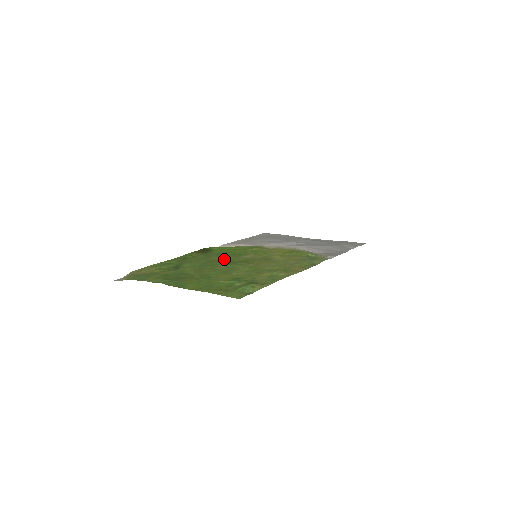
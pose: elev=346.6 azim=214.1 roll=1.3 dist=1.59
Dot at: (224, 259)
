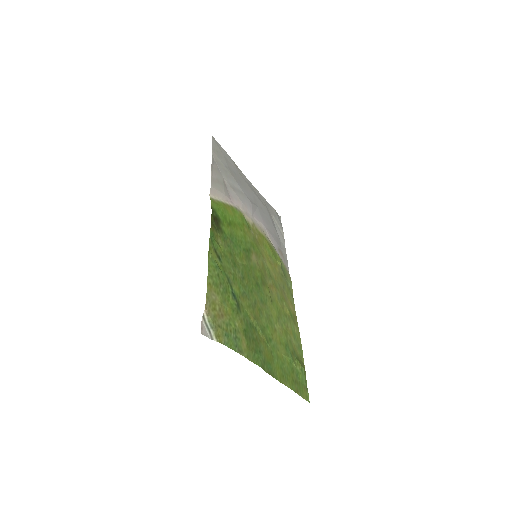
Dot at: (247, 268)
